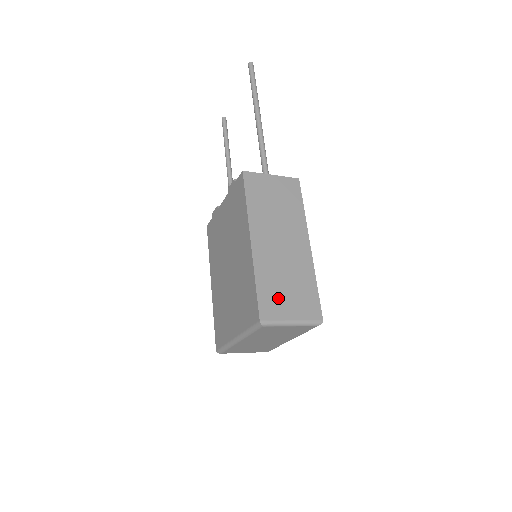
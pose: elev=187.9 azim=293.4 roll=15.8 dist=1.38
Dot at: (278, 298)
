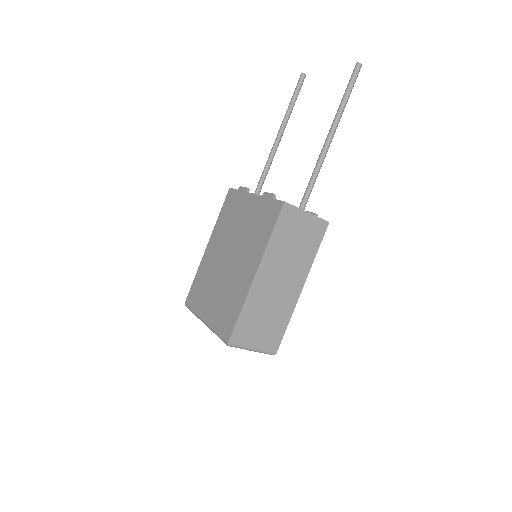
Dot at: (252, 328)
